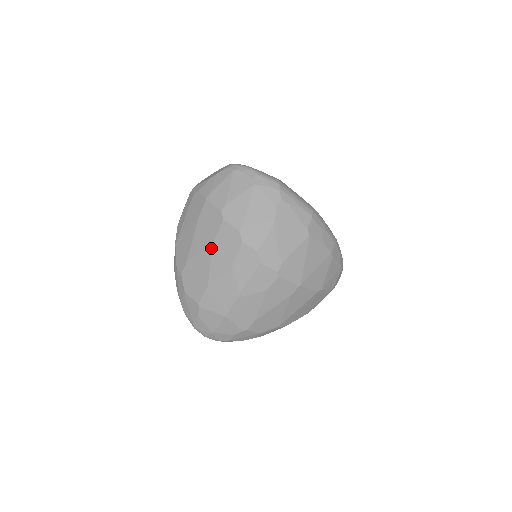
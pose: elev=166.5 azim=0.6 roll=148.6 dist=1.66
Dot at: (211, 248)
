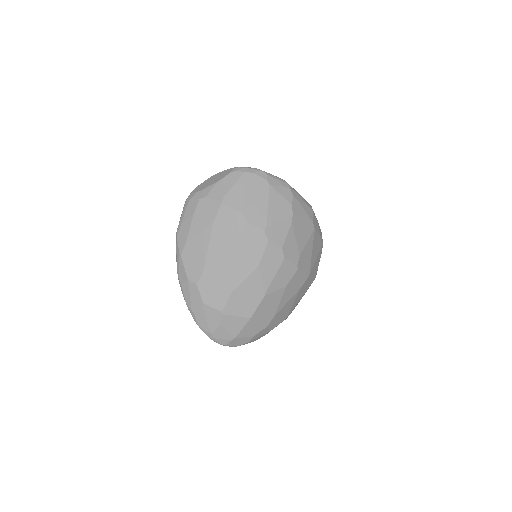
Dot at: (234, 252)
